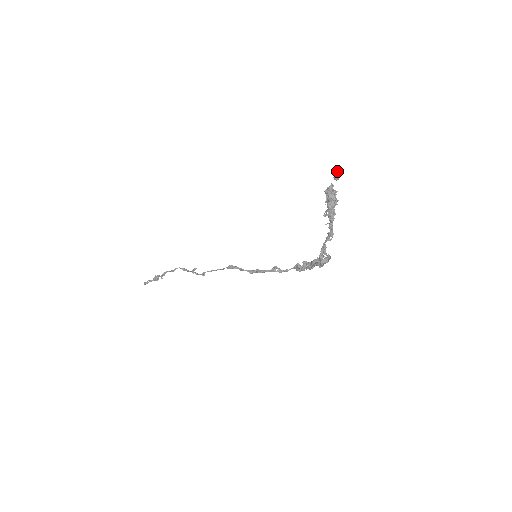
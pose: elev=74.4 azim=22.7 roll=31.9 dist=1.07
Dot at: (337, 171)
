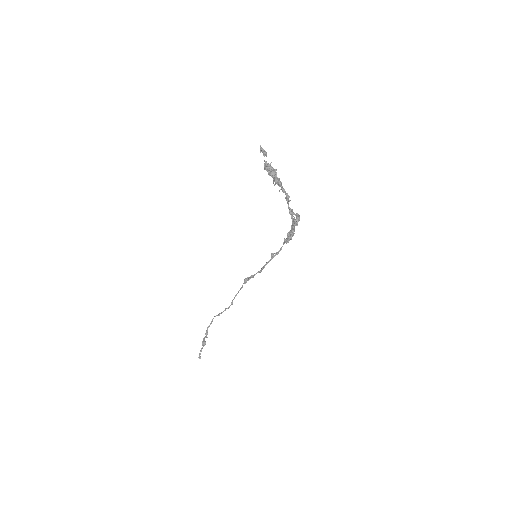
Dot at: (262, 149)
